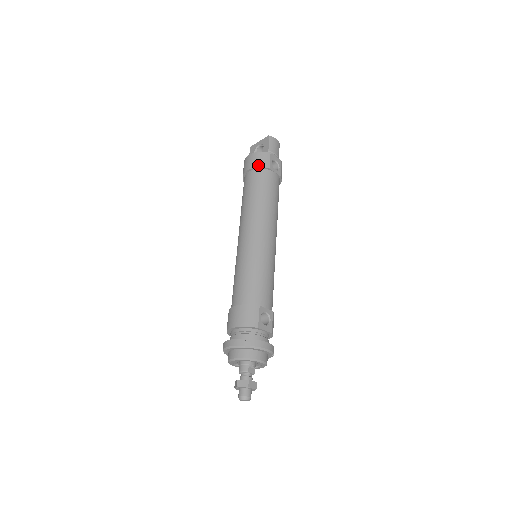
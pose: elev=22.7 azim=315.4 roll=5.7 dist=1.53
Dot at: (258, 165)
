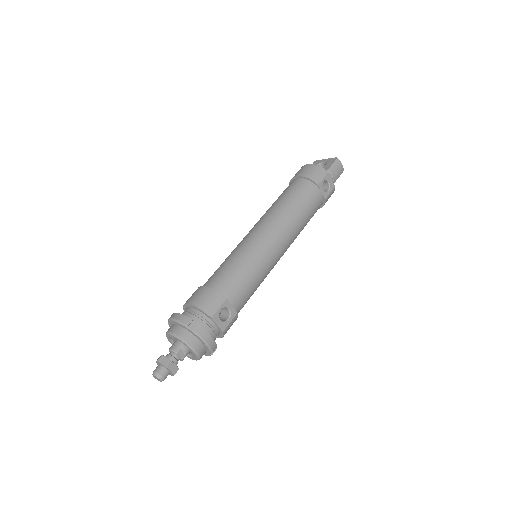
Dot at: (309, 176)
